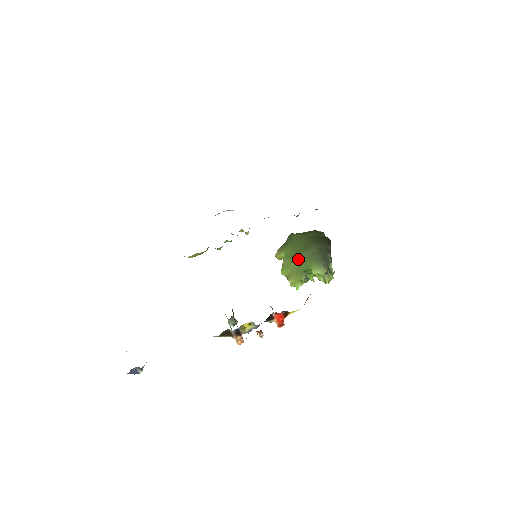
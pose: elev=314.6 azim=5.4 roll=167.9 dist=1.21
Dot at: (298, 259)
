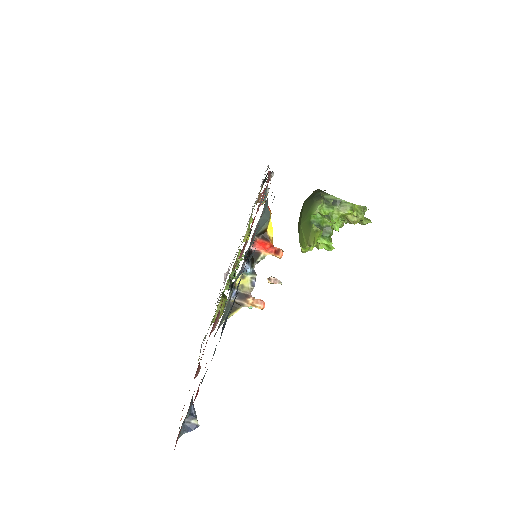
Dot at: (301, 225)
